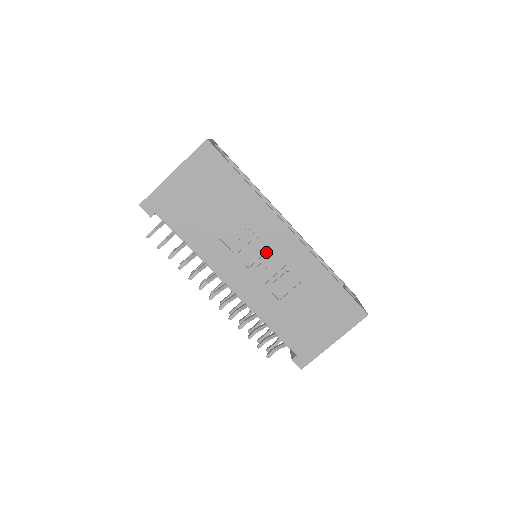
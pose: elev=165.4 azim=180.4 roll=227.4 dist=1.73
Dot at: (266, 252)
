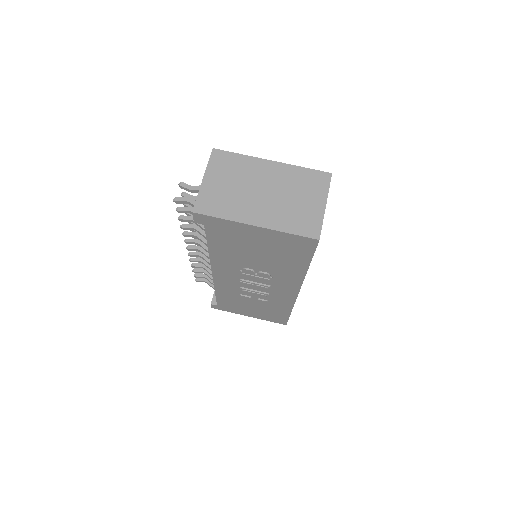
Dot at: (265, 285)
